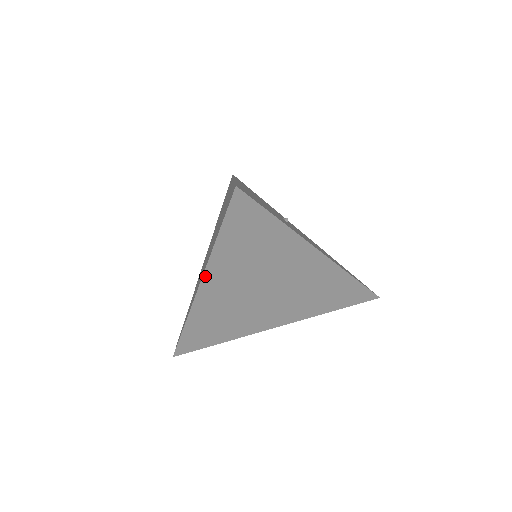
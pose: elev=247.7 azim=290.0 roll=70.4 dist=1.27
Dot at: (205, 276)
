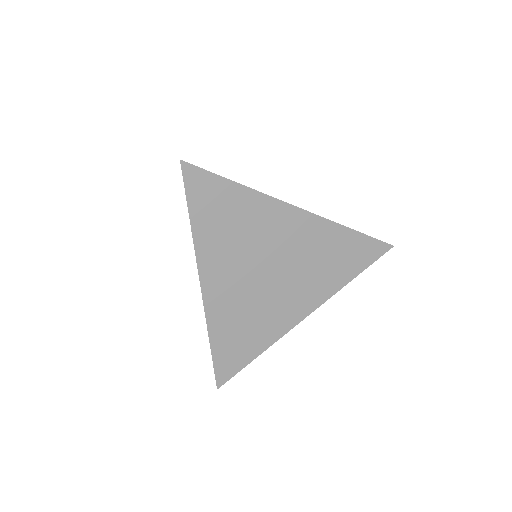
Dot at: (200, 270)
